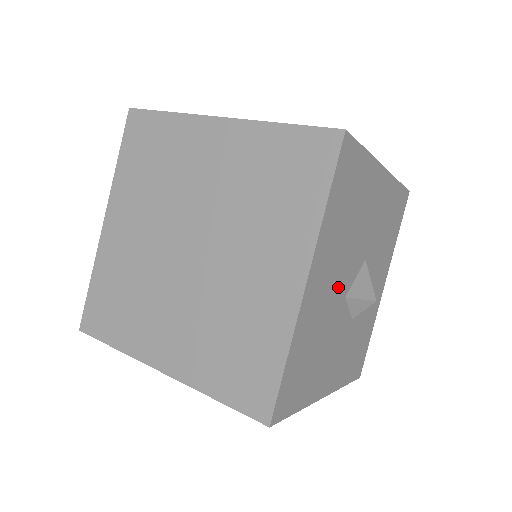
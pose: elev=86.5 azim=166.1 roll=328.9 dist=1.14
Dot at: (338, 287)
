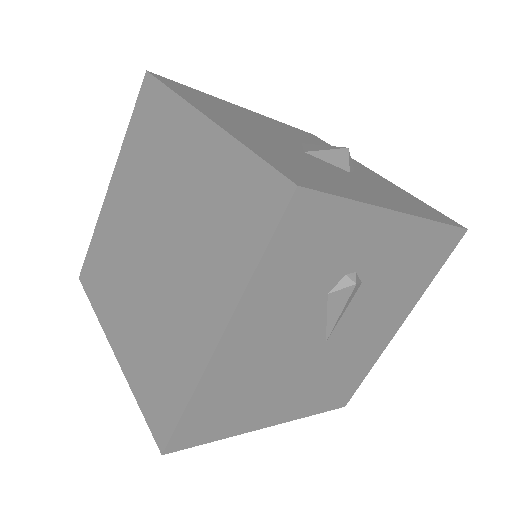
Dot at: (276, 141)
